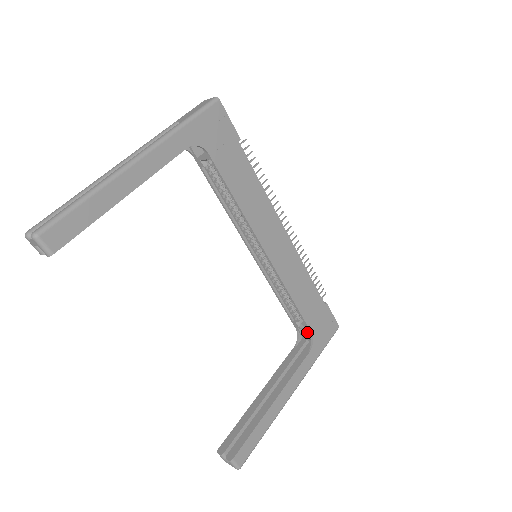
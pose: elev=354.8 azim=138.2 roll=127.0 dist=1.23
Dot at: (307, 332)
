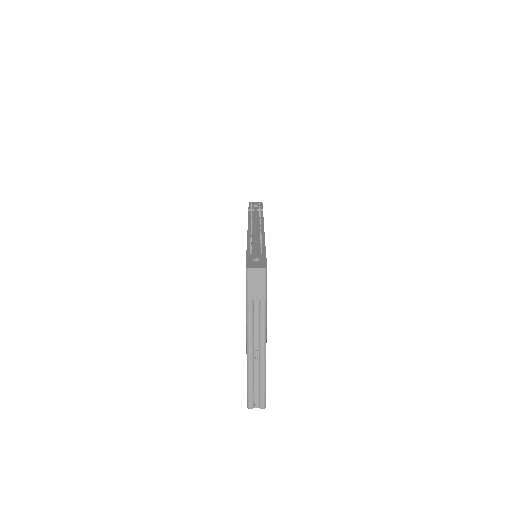
Dot at: occluded
